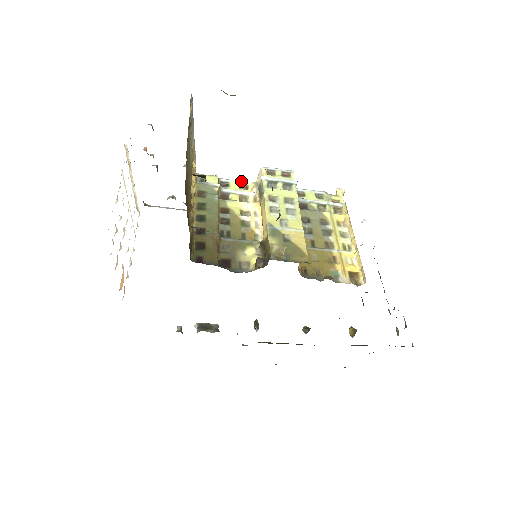
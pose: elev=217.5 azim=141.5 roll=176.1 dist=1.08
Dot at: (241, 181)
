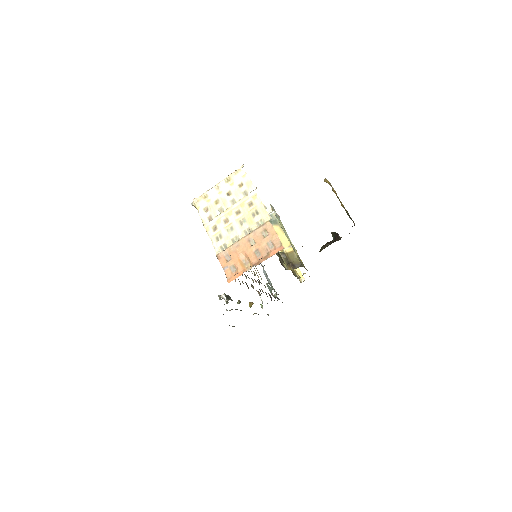
Dot at: occluded
